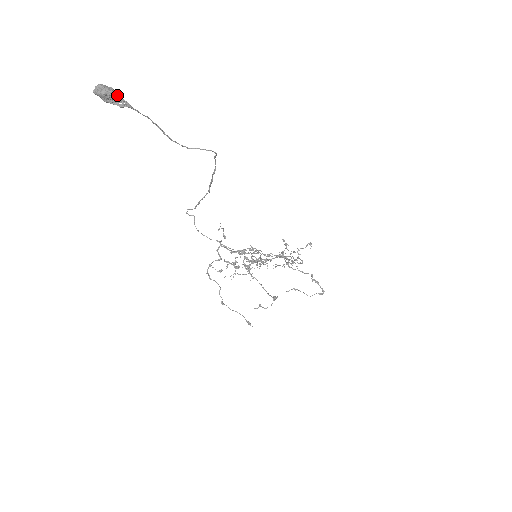
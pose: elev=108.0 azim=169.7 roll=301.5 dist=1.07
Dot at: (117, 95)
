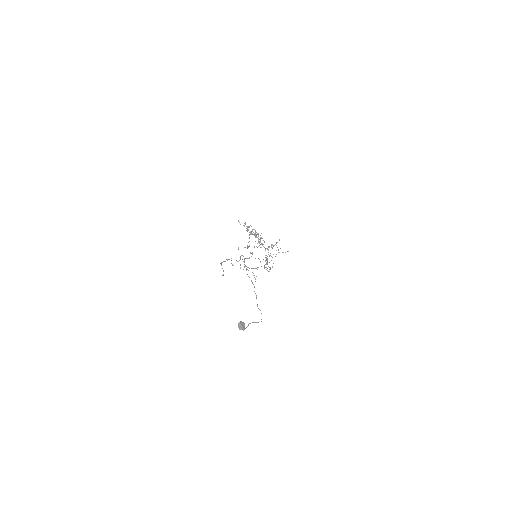
Dot at: occluded
